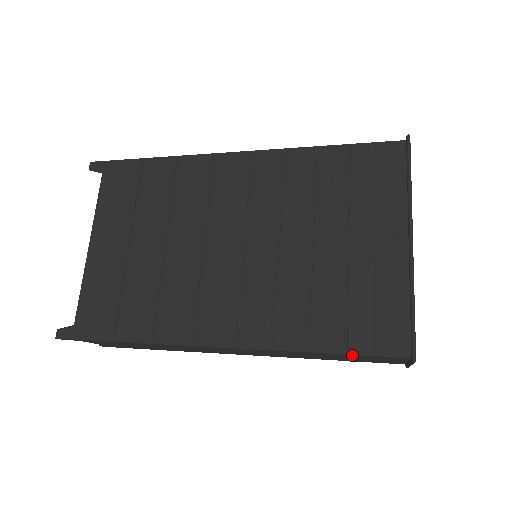
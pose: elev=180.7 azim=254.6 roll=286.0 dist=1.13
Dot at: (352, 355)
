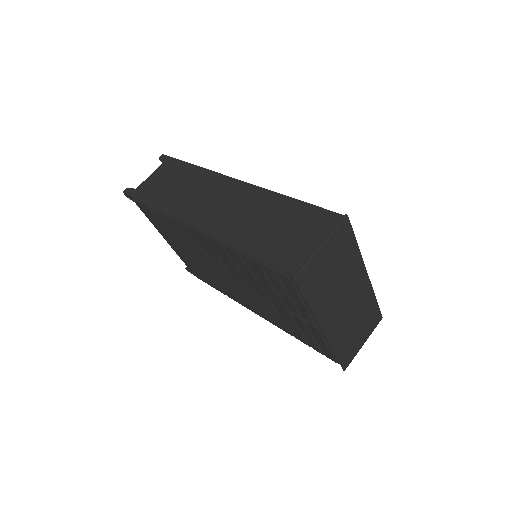
Dot at: occluded
